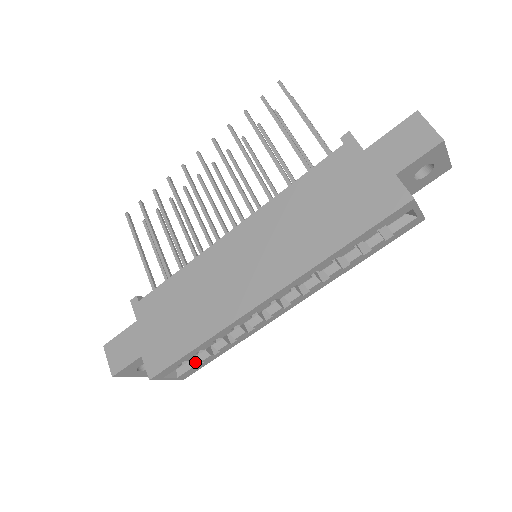
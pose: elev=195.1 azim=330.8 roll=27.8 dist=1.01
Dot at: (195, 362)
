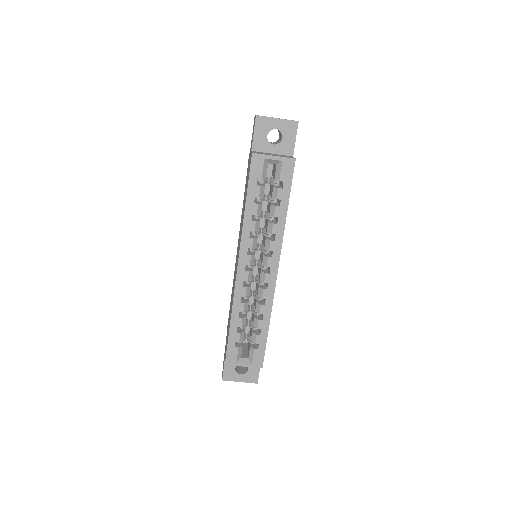
Dot at: (256, 347)
